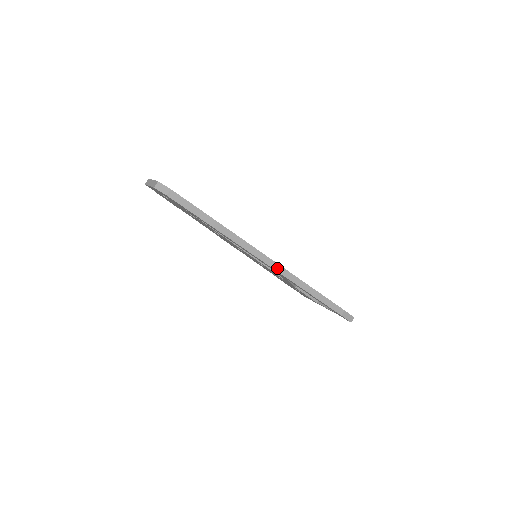
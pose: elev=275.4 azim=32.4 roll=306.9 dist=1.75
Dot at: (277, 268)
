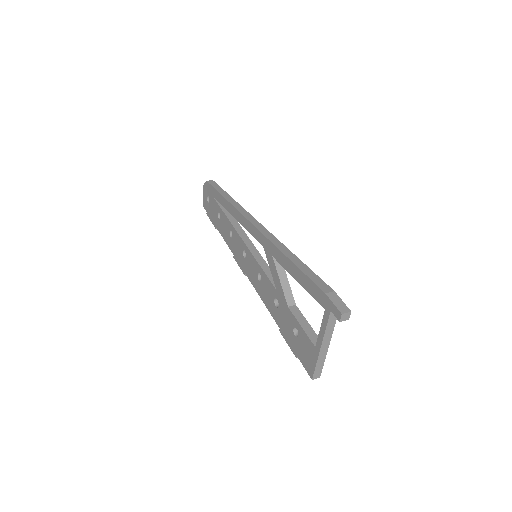
Dot at: (263, 231)
